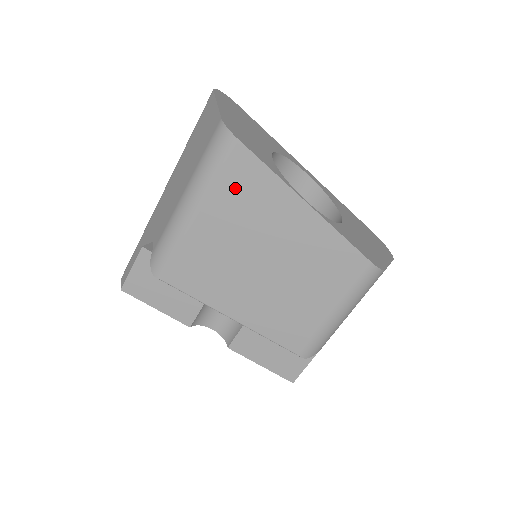
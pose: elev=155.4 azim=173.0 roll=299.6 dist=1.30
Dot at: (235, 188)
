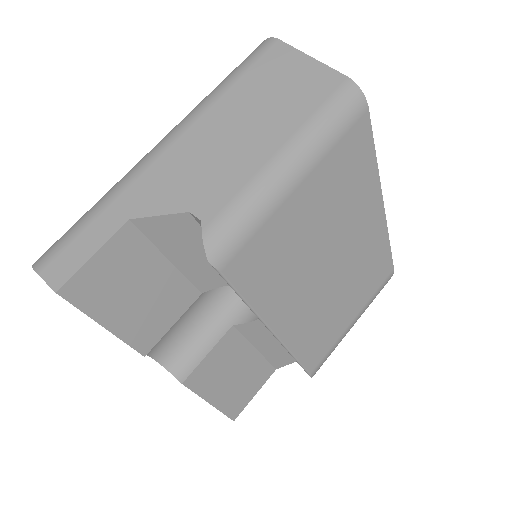
Dot at: (344, 163)
